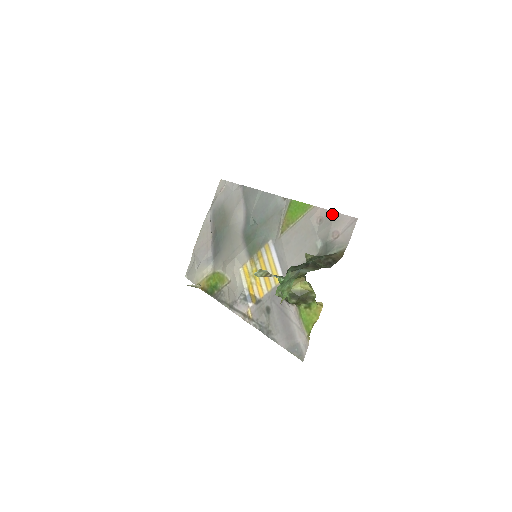
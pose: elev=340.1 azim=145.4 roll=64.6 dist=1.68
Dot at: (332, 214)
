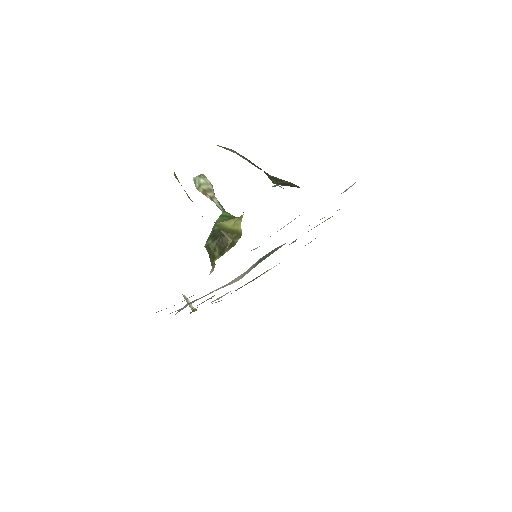
Dot at: occluded
